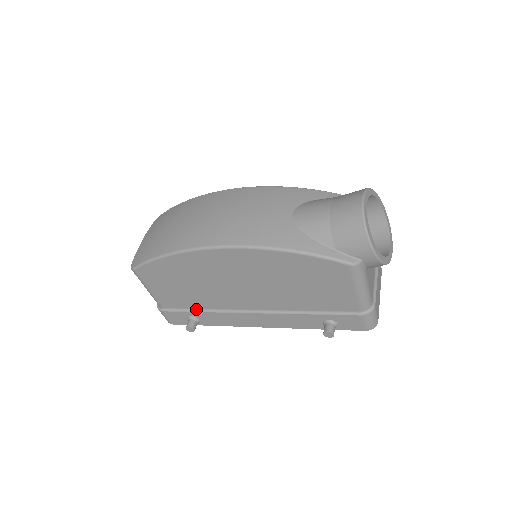
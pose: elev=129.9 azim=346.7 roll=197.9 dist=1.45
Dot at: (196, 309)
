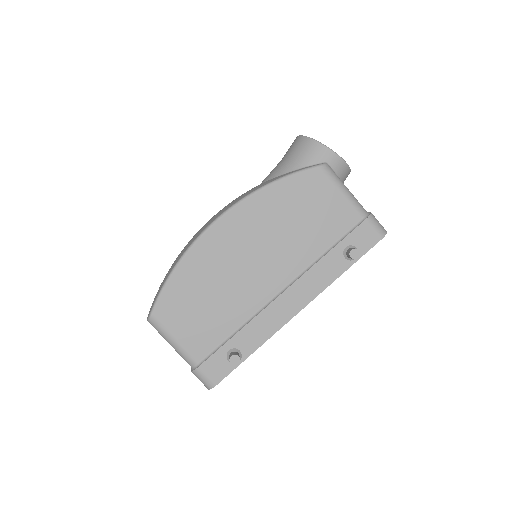
Dot at: (230, 335)
